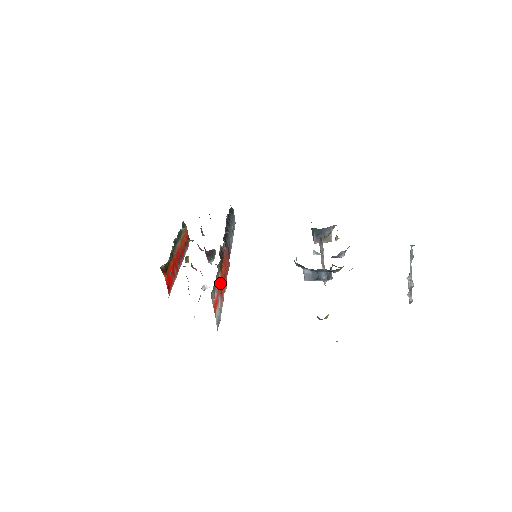
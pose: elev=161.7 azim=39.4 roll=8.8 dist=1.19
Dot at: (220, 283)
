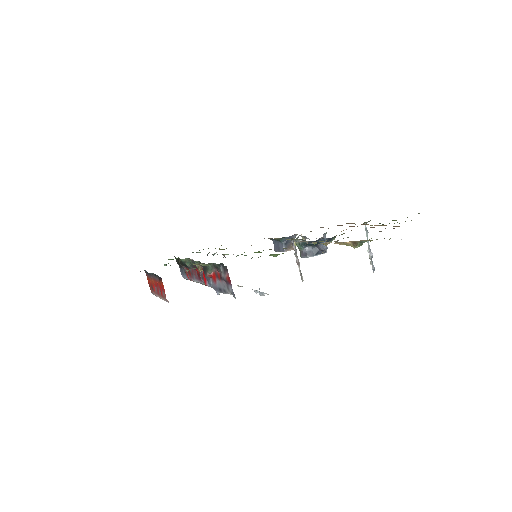
Dot at: occluded
